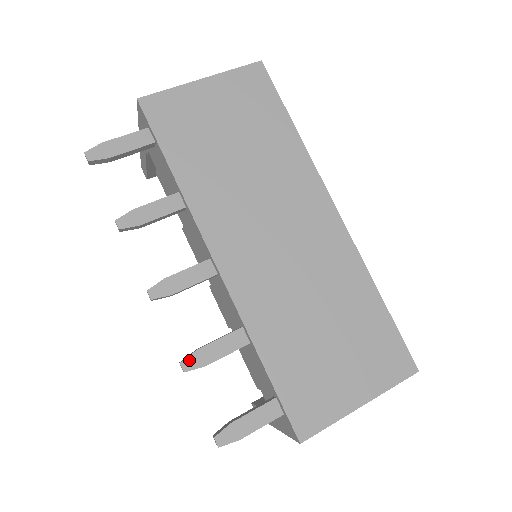
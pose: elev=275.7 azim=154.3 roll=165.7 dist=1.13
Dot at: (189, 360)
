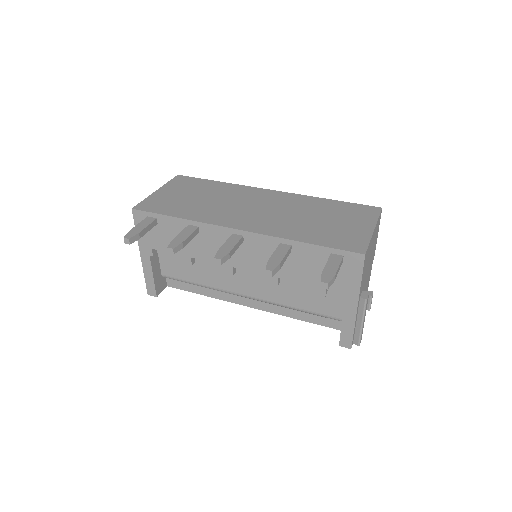
Dot at: (269, 266)
